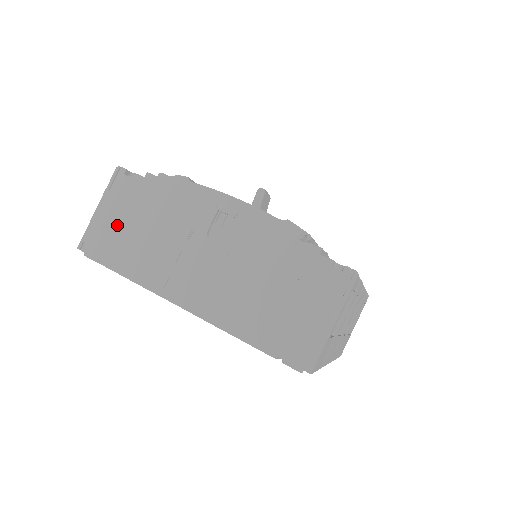
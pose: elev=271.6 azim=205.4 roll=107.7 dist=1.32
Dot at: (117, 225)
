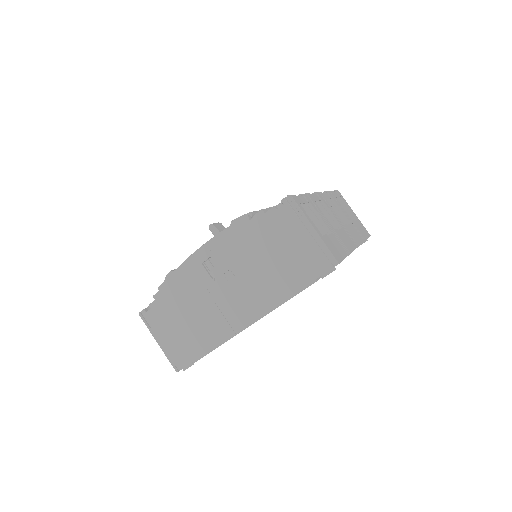
Dot at: (176, 336)
